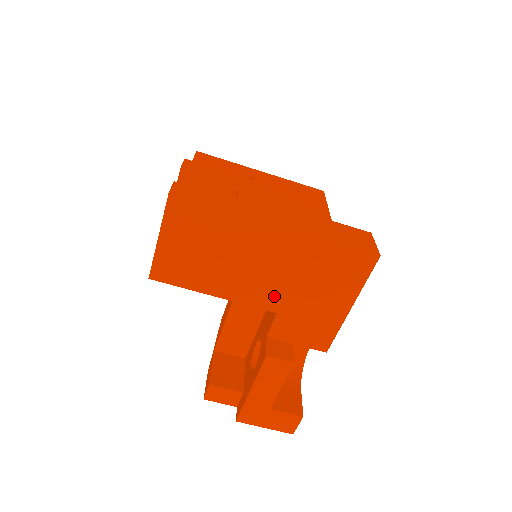
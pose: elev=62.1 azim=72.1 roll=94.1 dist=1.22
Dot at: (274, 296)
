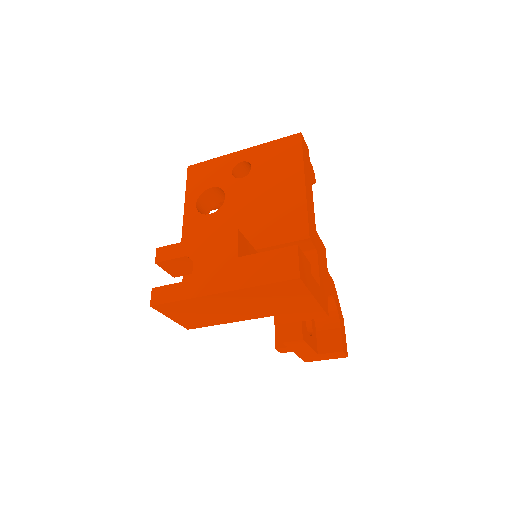
Dot at: (261, 312)
